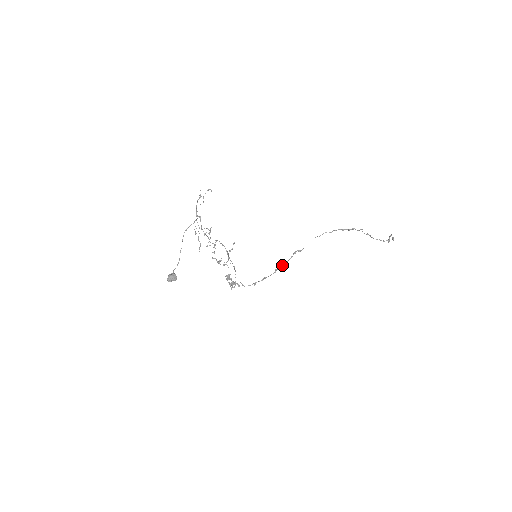
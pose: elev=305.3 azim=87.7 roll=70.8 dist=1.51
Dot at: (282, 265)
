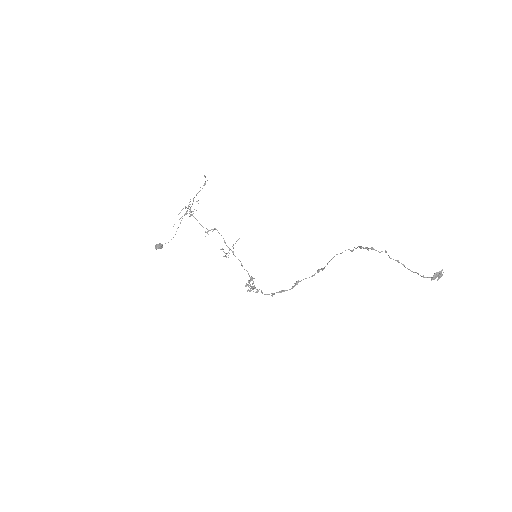
Dot at: (300, 281)
